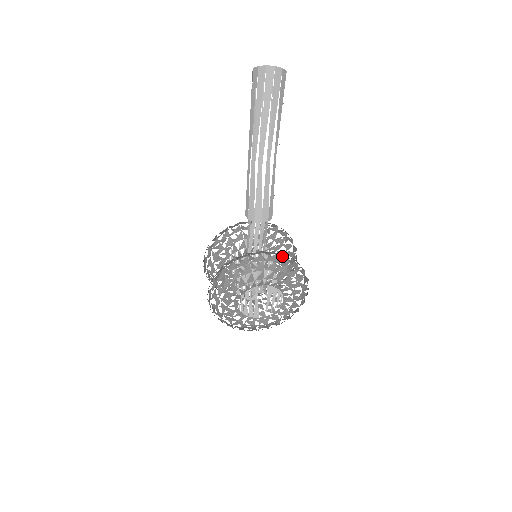
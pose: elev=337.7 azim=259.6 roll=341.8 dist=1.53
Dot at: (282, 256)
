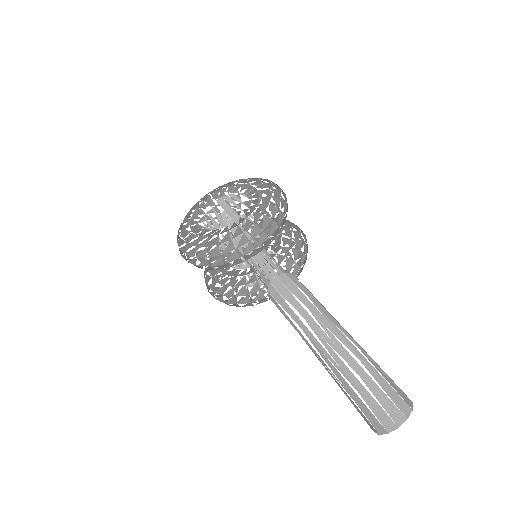
Dot at: occluded
